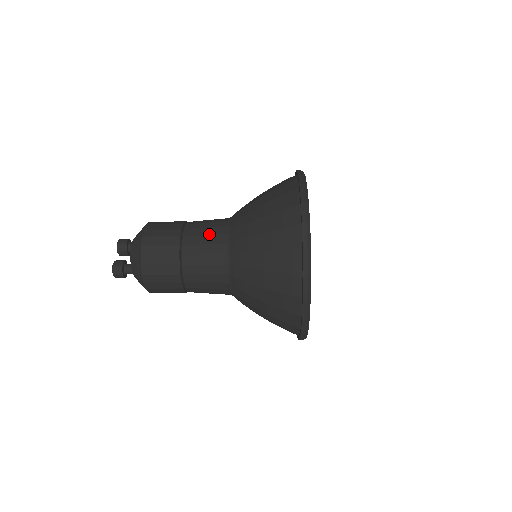
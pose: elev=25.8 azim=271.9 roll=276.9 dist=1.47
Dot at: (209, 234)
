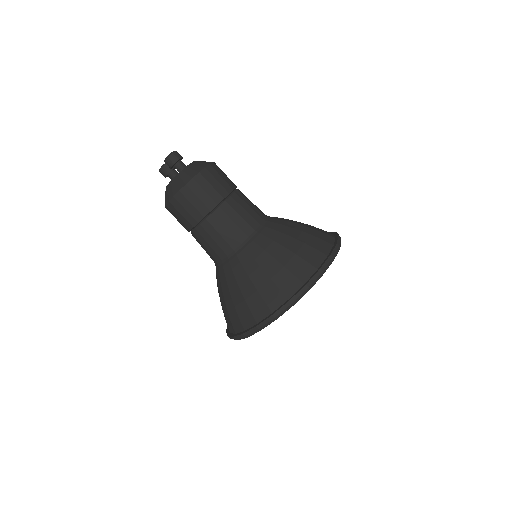
Dot at: occluded
